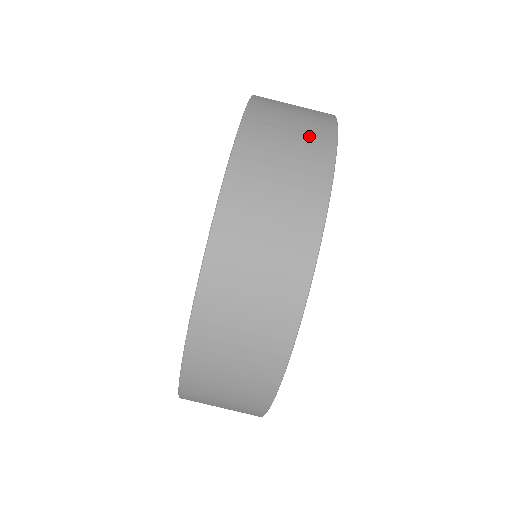
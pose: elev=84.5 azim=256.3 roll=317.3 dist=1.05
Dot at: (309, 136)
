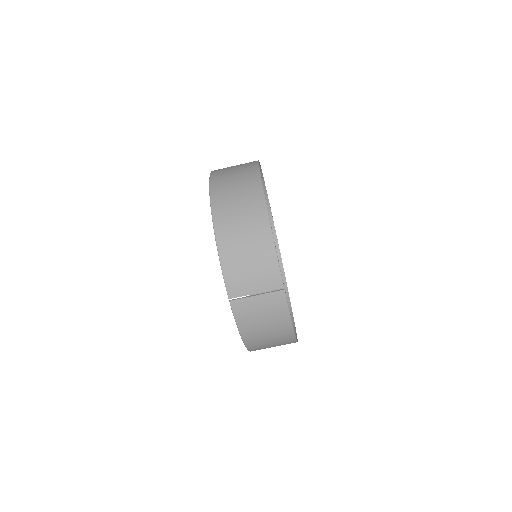
Dot at: (268, 294)
